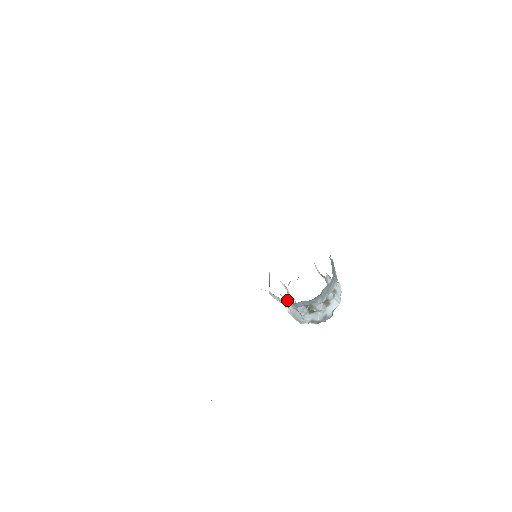
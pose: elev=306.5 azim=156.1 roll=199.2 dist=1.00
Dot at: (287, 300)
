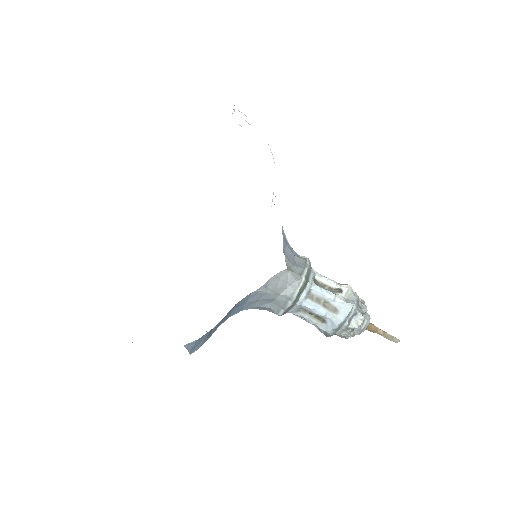
Dot at: occluded
